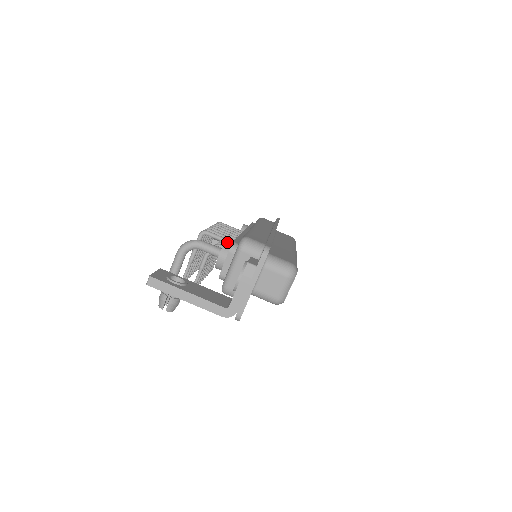
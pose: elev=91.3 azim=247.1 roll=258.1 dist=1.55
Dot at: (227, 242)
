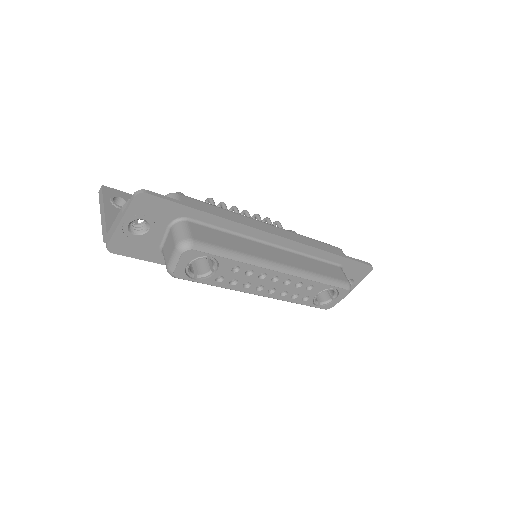
Dot at: occluded
